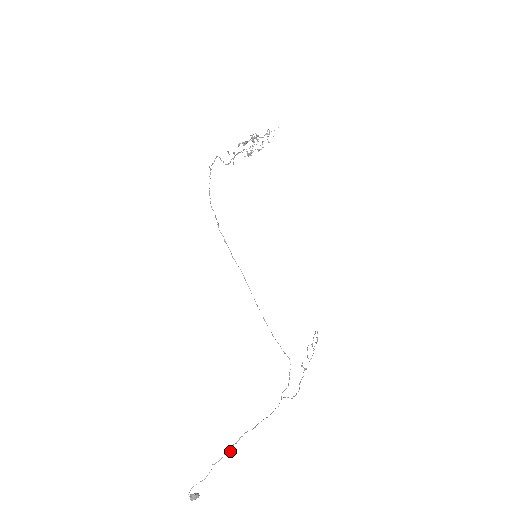
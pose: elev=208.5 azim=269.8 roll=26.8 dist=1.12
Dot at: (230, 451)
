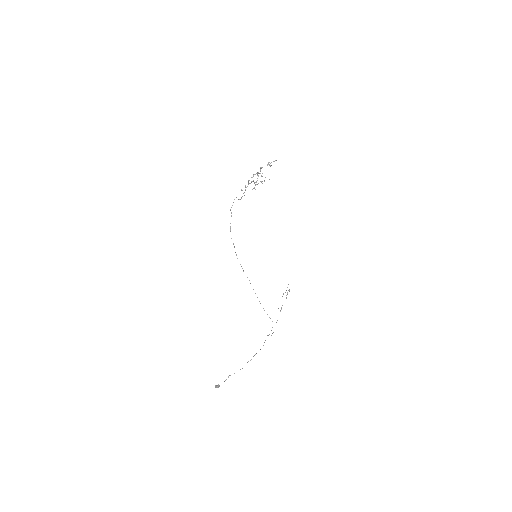
Dot at: occluded
